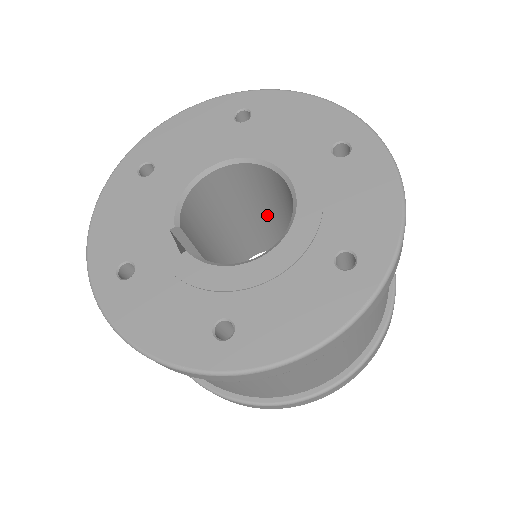
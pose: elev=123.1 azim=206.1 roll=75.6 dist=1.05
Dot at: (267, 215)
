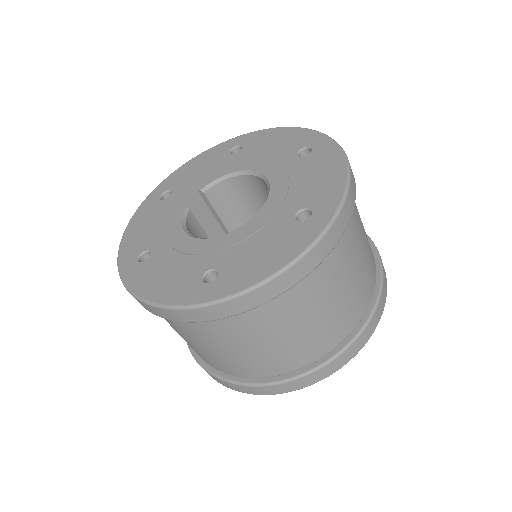
Dot at: occluded
